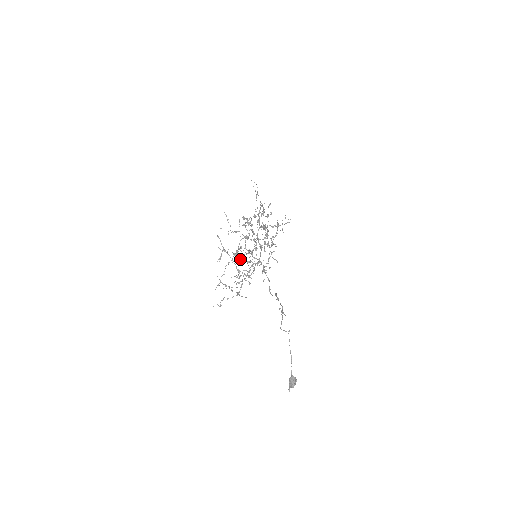
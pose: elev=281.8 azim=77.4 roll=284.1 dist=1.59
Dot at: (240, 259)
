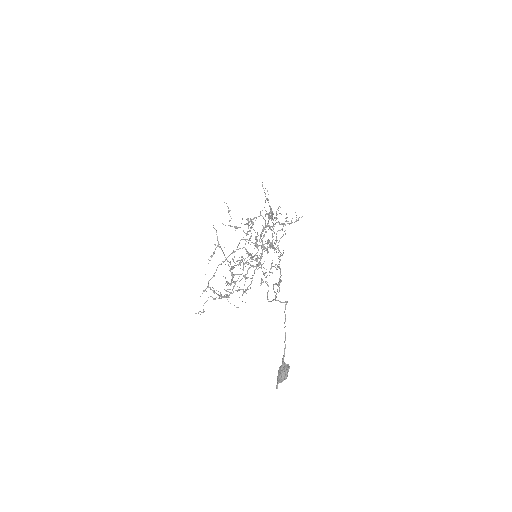
Dot at: occluded
